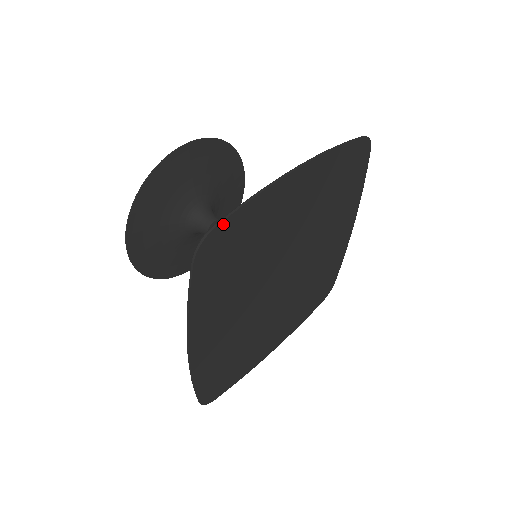
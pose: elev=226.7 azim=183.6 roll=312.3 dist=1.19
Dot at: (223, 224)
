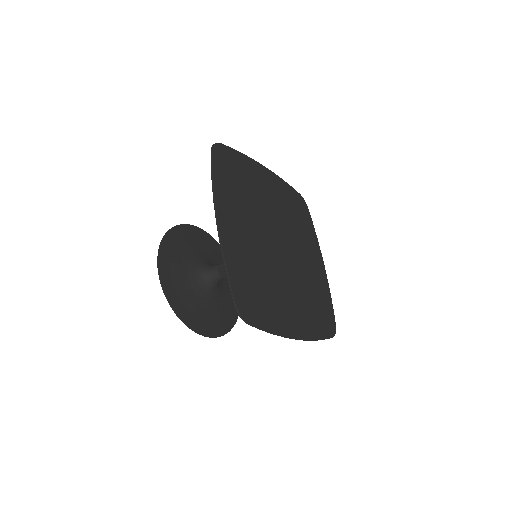
Dot at: (235, 296)
